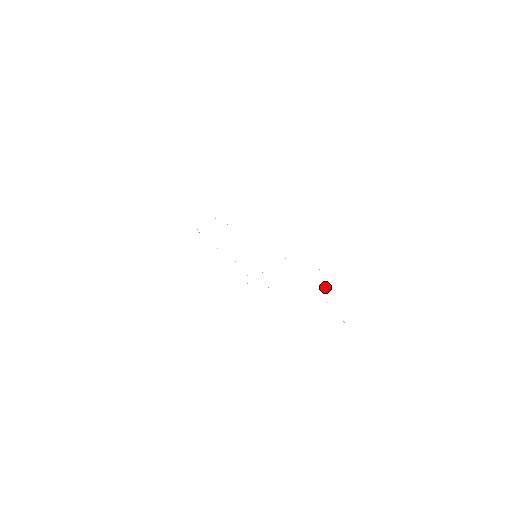
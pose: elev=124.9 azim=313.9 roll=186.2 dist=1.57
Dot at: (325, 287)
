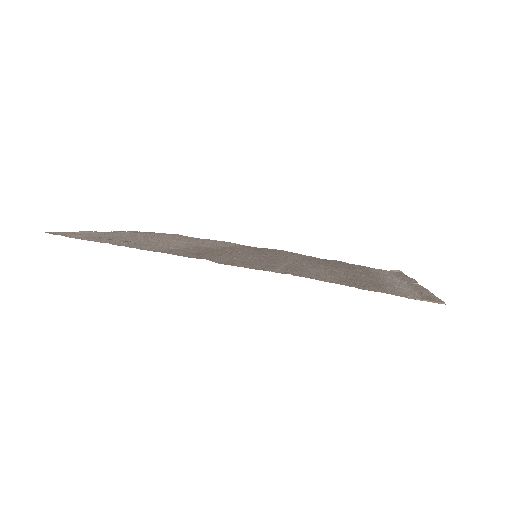
Dot at: (386, 284)
